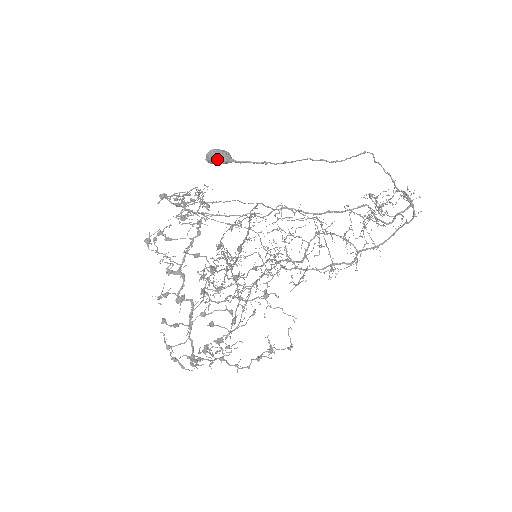
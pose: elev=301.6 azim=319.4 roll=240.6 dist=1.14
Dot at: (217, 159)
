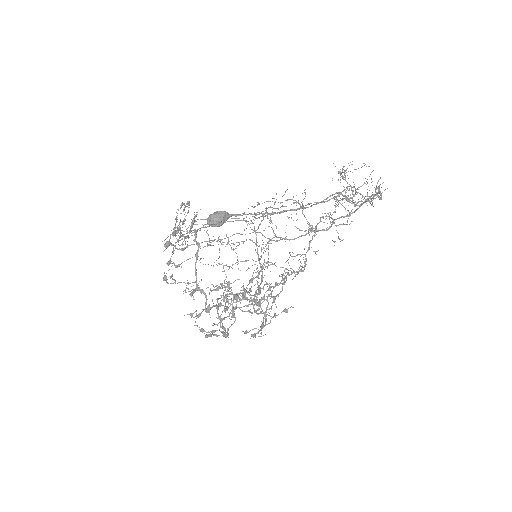
Dot at: (220, 225)
